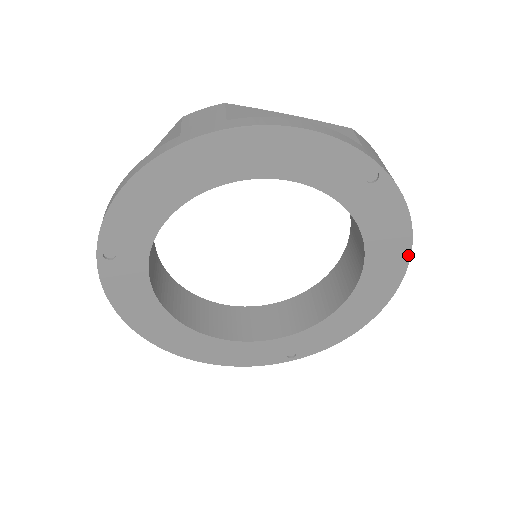
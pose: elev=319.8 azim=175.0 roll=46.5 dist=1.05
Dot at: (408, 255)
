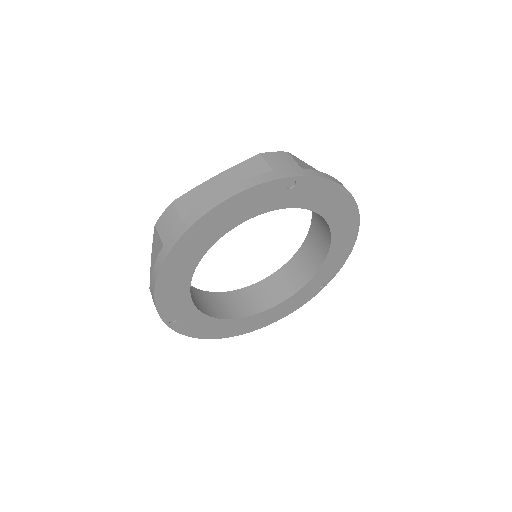
Dot at: (350, 197)
